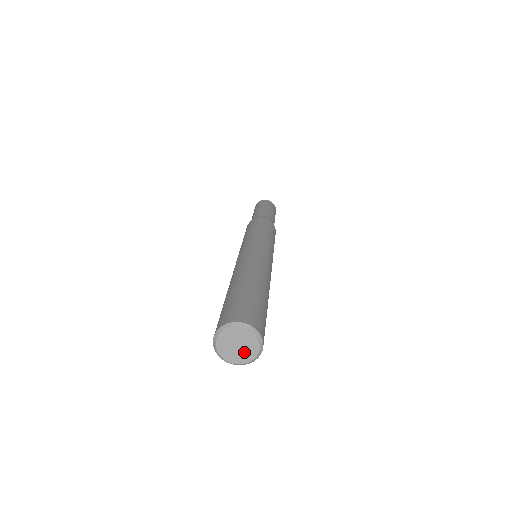
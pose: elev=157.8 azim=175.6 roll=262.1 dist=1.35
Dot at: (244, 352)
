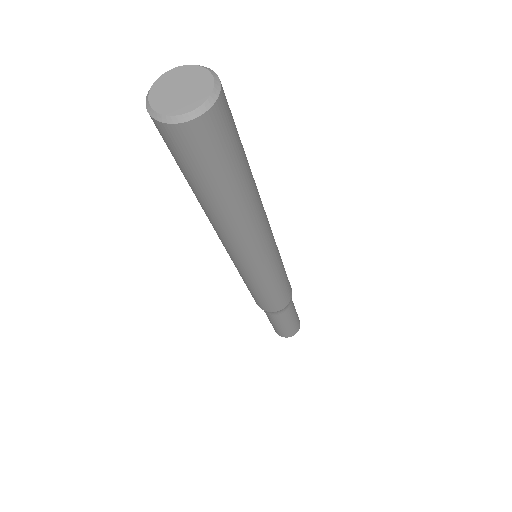
Dot at: (195, 86)
